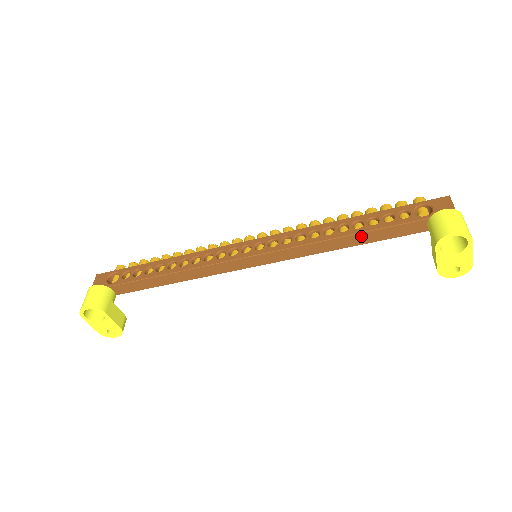
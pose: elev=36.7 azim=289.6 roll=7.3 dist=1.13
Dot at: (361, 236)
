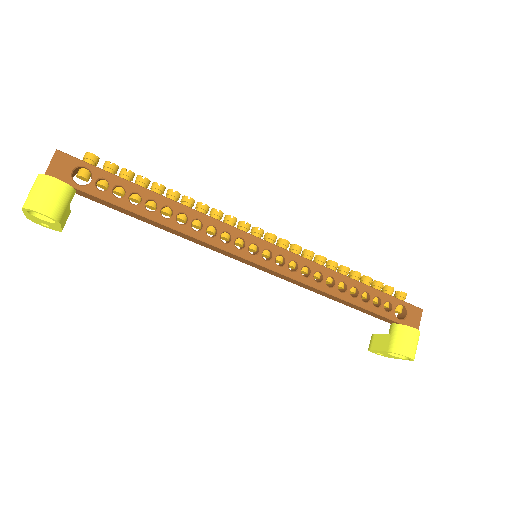
Dot at: (350, 304)
